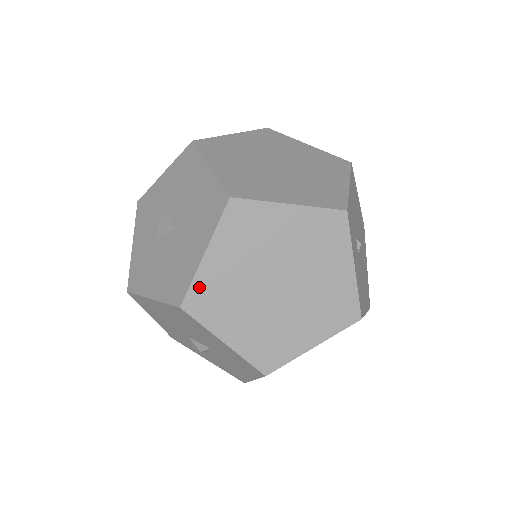
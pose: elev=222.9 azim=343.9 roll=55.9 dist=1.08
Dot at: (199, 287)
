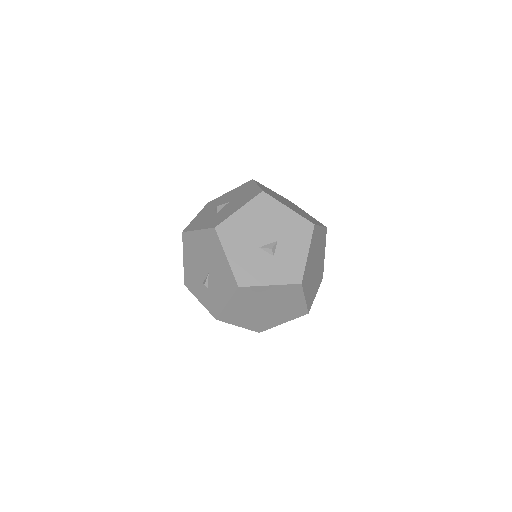
Dot at: (264, 190)
